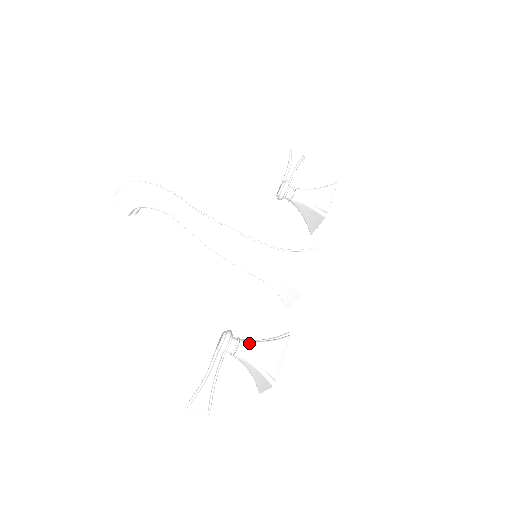
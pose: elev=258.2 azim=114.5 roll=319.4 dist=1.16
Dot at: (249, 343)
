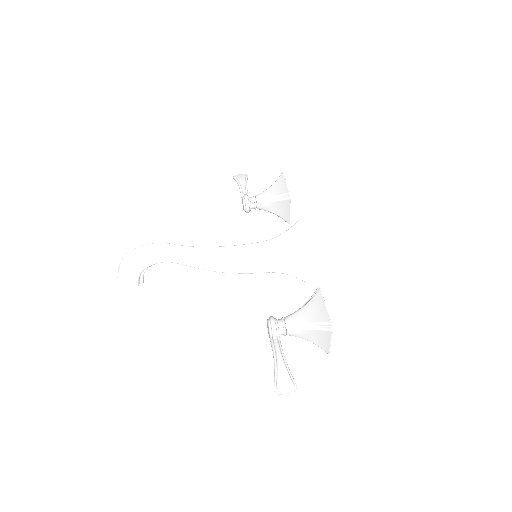
Dot at: (292, 315)
